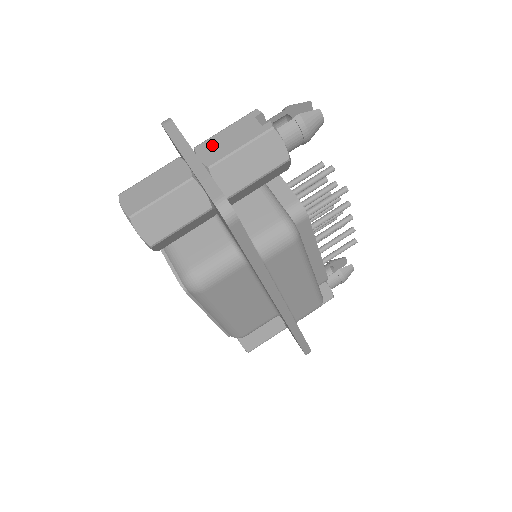
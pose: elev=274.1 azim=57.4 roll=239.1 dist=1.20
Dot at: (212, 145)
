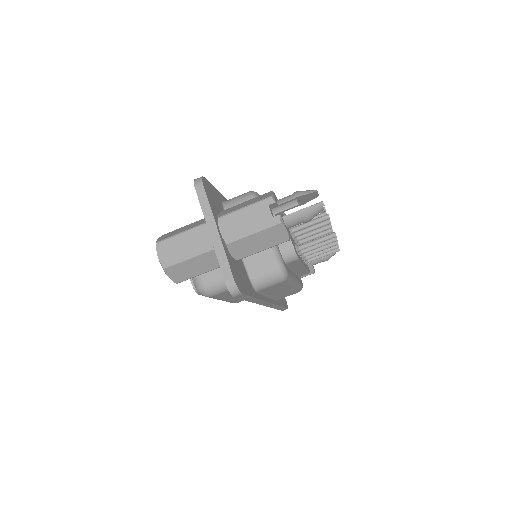
Dot at: (232, 222)
